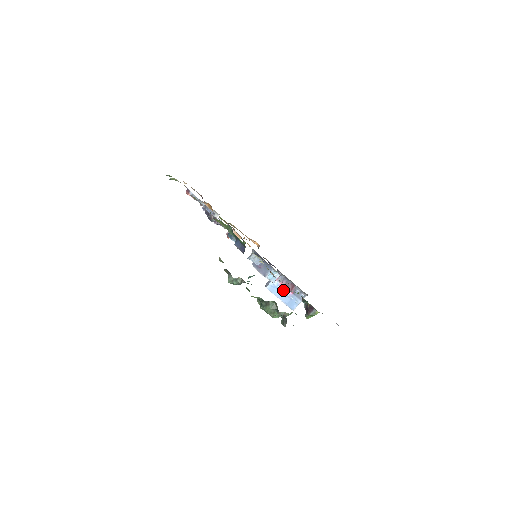
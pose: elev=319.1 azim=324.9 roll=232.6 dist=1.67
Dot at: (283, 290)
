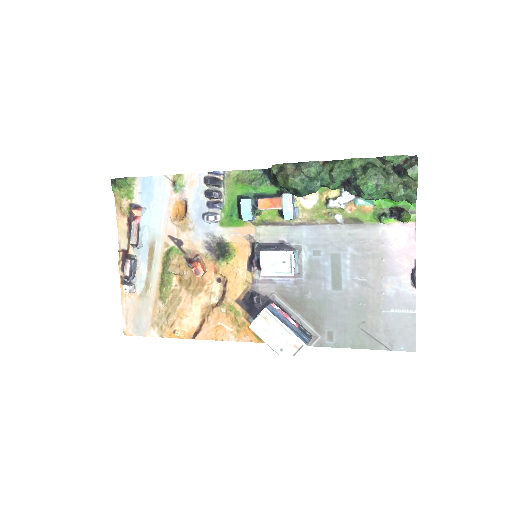
Dot at: (285, 319)
